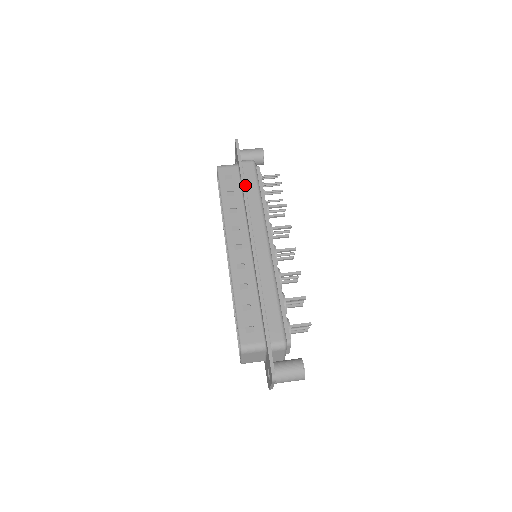
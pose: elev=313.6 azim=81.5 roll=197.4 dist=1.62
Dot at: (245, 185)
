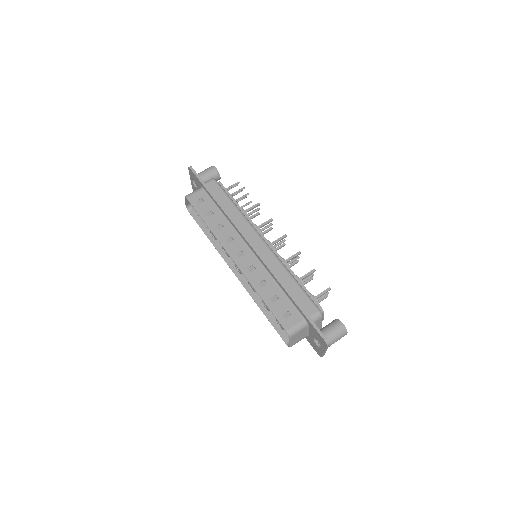
Dot at: (218, 202)
